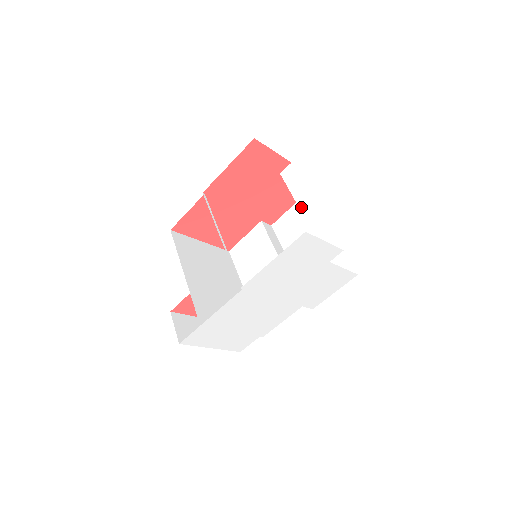
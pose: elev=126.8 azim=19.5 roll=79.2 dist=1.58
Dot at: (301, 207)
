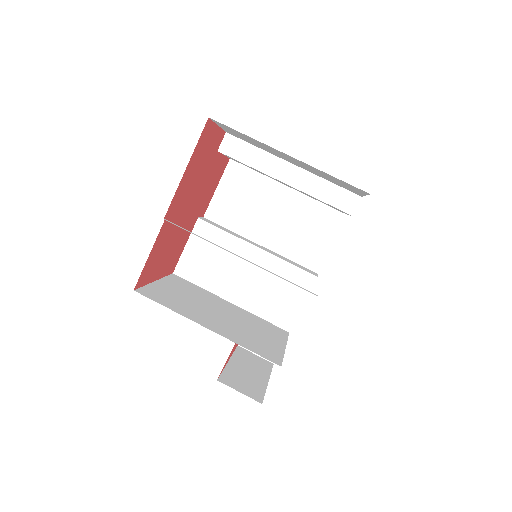
Dot at: (276, 176)
